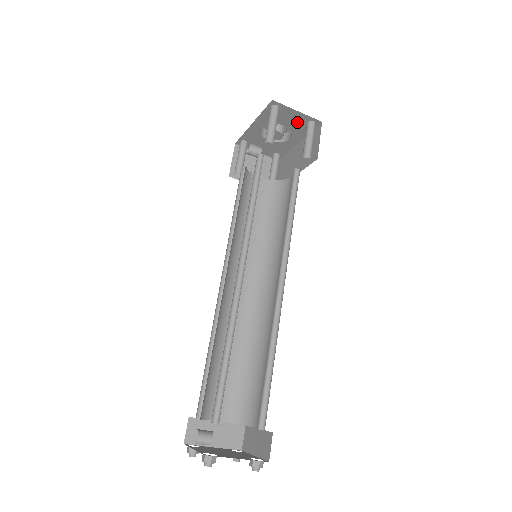
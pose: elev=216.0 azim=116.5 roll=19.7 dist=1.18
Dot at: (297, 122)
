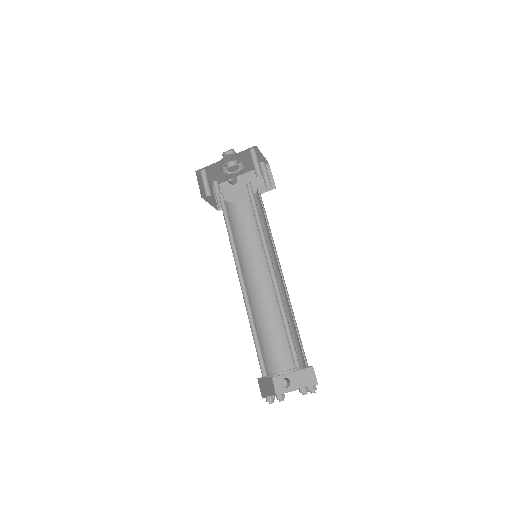
Dot at: occluded
